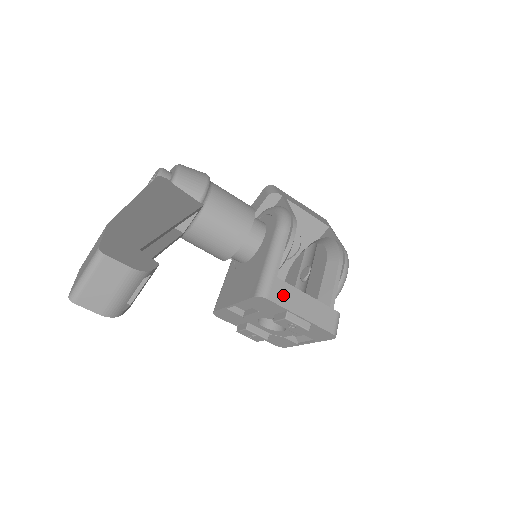
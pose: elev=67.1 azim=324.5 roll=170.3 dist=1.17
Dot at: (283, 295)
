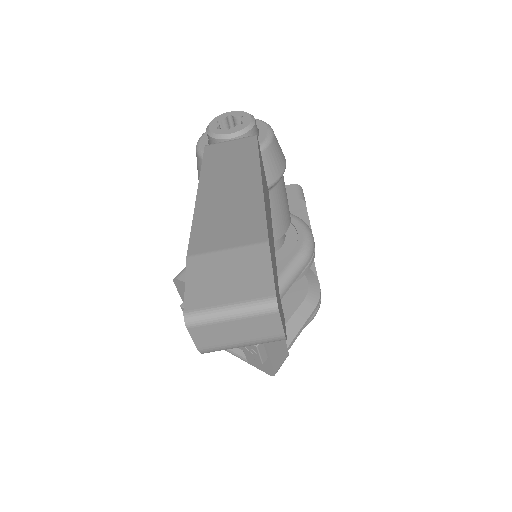
Dot at: occluded
